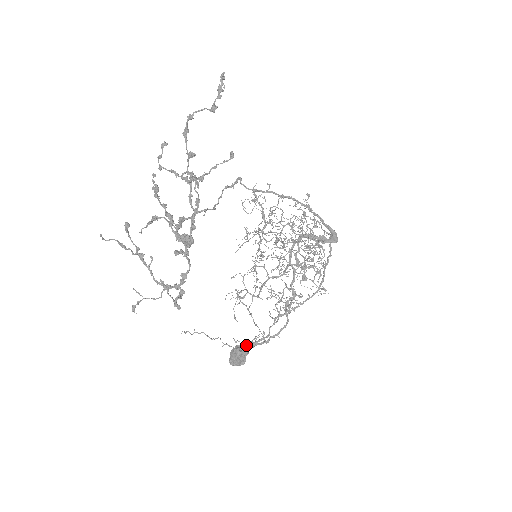
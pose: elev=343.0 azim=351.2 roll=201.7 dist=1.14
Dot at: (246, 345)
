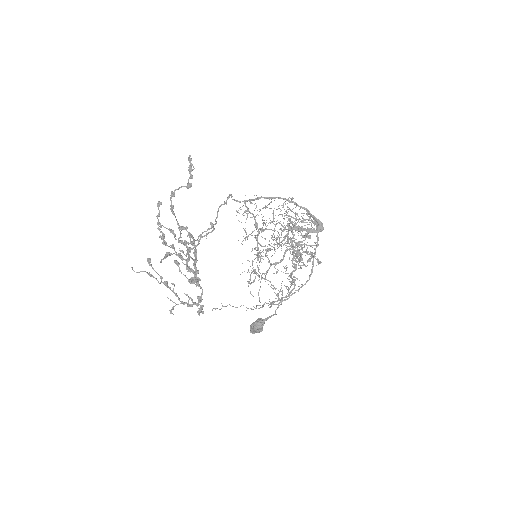
Dot at: (260, 321)
